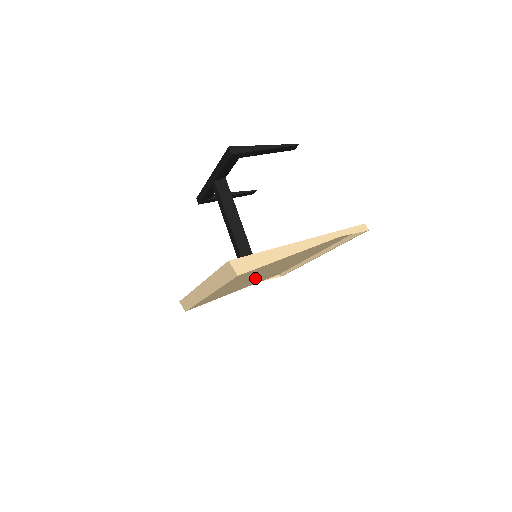
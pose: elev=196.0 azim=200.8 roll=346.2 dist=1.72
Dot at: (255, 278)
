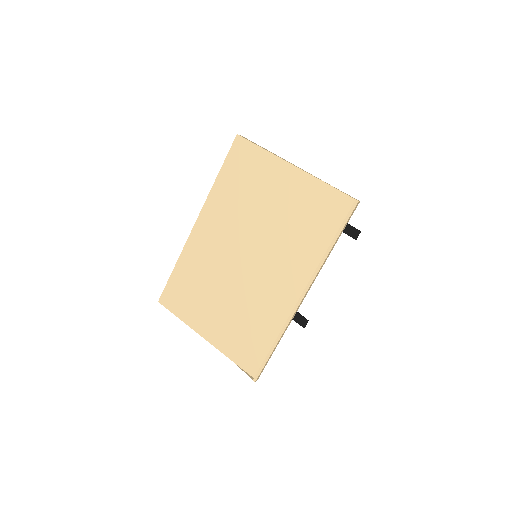
Dot at: (237, 258)
